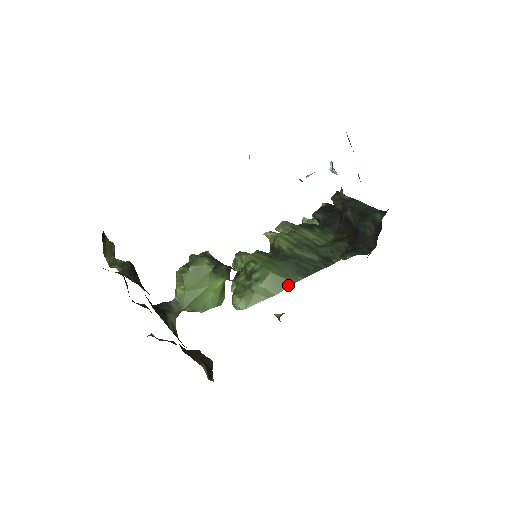
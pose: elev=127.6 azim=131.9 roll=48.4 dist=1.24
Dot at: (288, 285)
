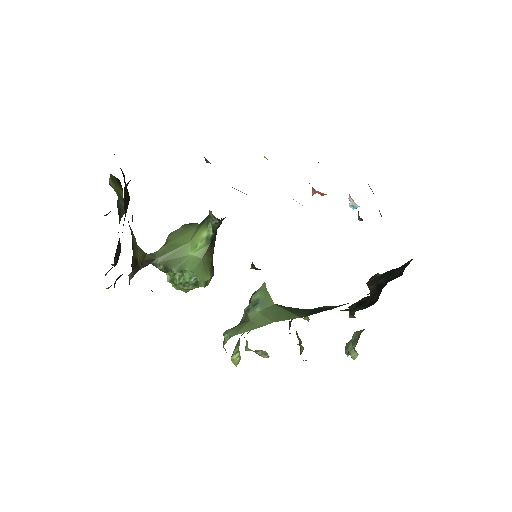
Dot at: (292, 317)
